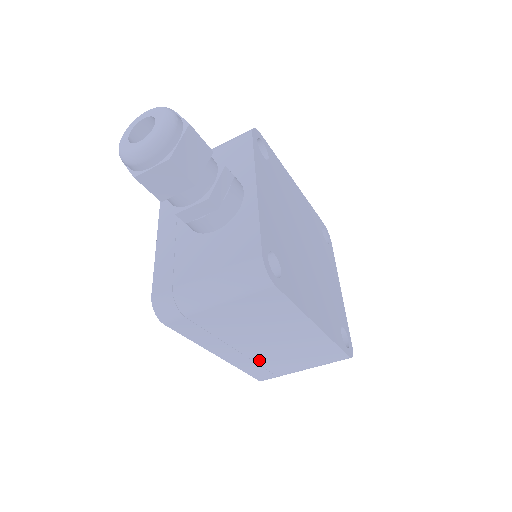
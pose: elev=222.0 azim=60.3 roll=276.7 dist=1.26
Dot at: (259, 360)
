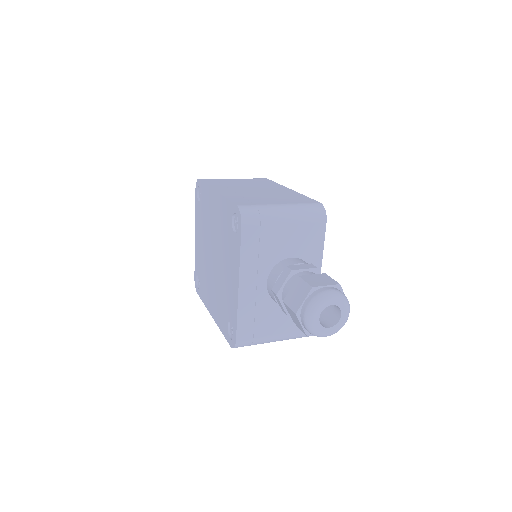
Dot at: occluded
